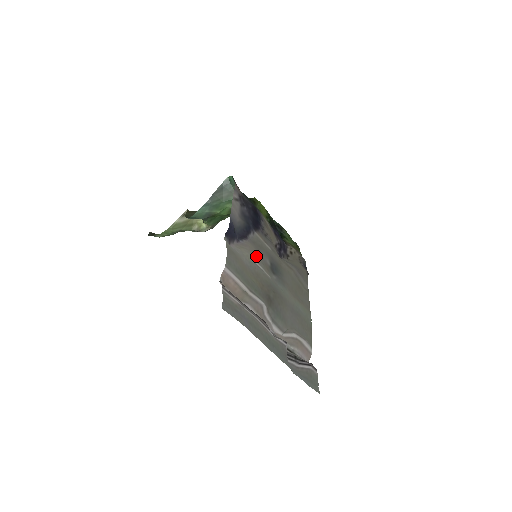
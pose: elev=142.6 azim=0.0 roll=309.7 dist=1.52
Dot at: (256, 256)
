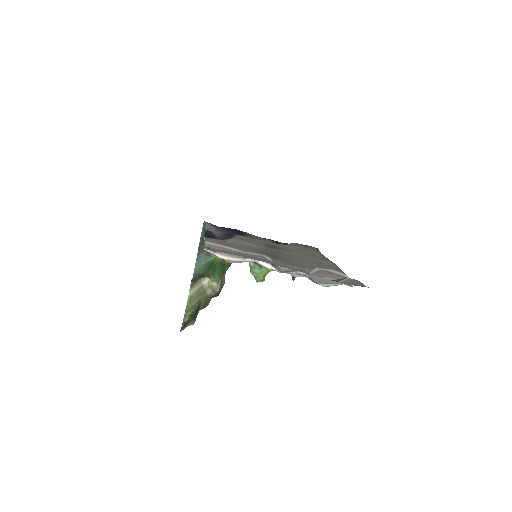
Dot at: (244, 241)
